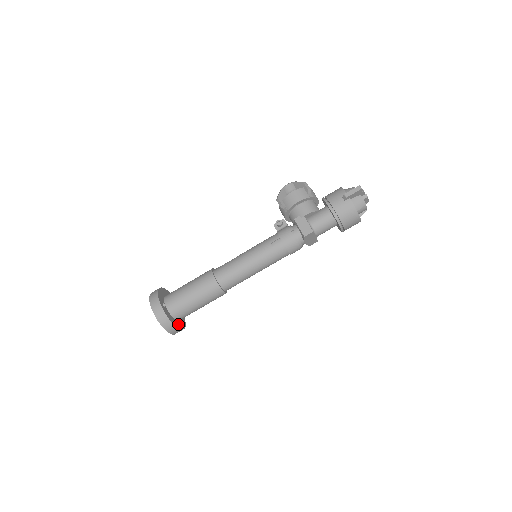
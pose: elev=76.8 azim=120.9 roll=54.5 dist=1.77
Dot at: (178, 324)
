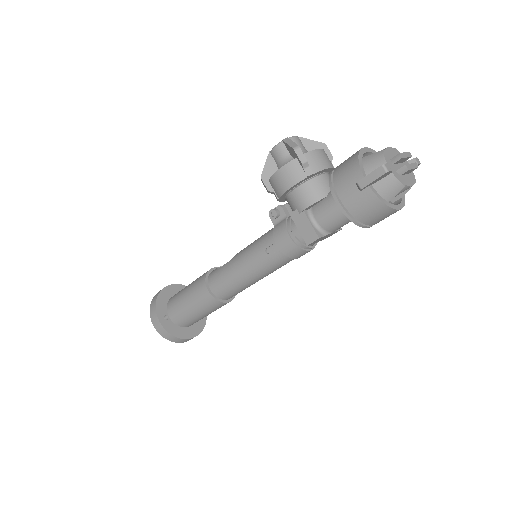
Dot at: (191, 331)
